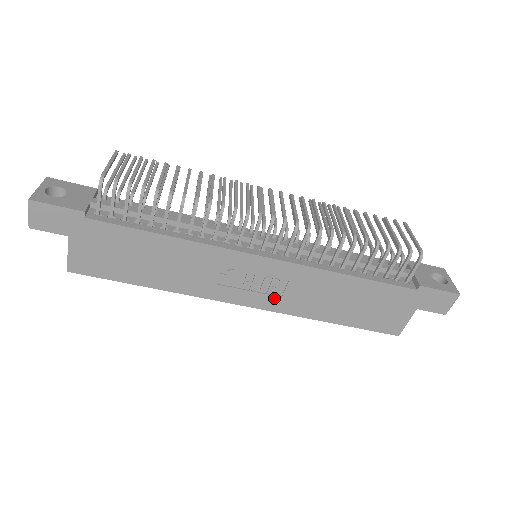
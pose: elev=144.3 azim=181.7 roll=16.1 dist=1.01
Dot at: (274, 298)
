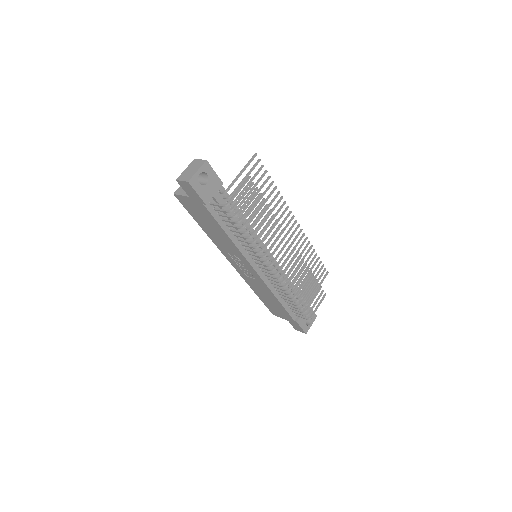
Dot at: (244, 274)
